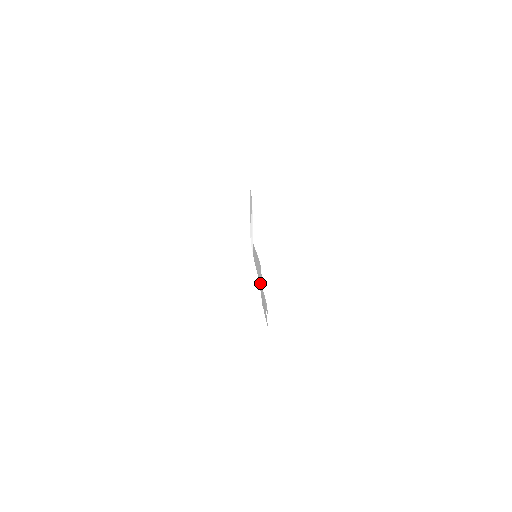
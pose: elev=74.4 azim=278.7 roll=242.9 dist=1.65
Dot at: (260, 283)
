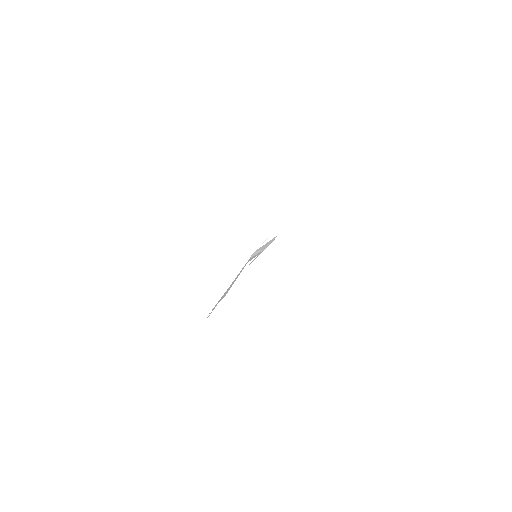
Dot at: occluded
